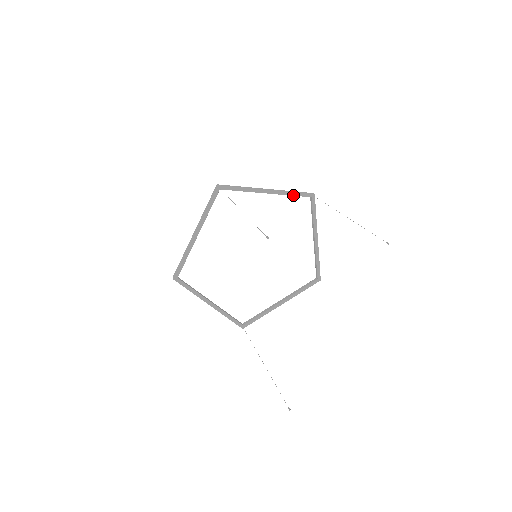
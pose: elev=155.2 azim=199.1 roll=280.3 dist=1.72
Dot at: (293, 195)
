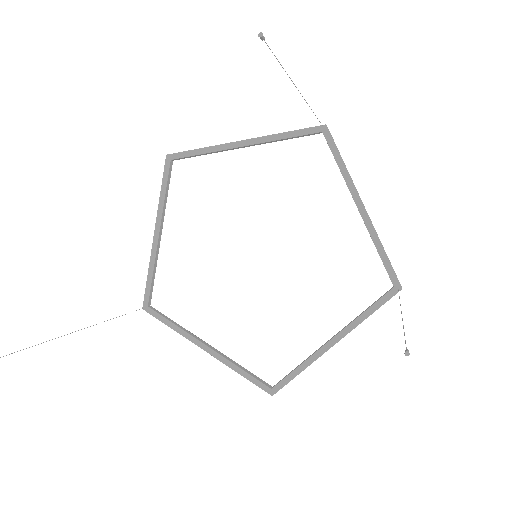
Dot at: (379, 252)
